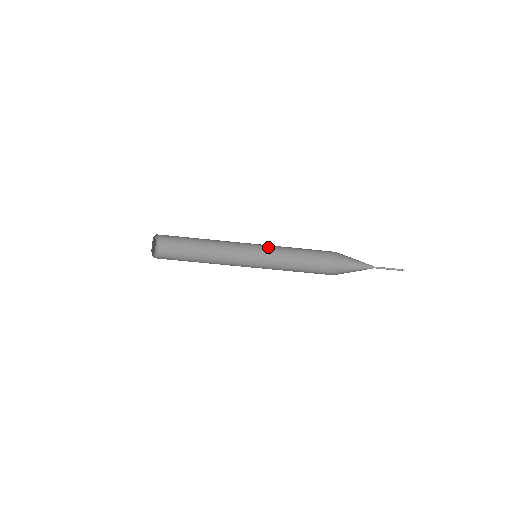
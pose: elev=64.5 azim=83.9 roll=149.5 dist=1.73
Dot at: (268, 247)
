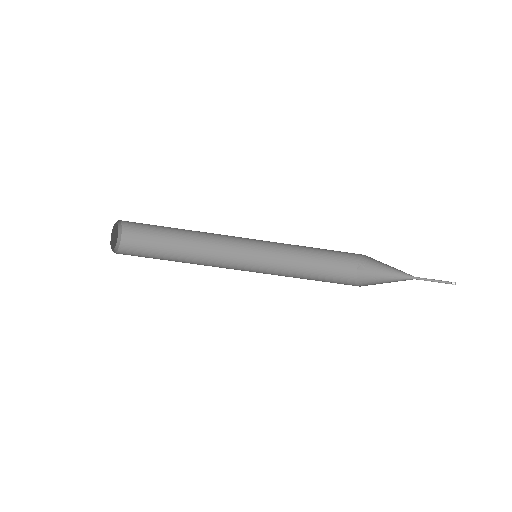
Dot at: occluded
